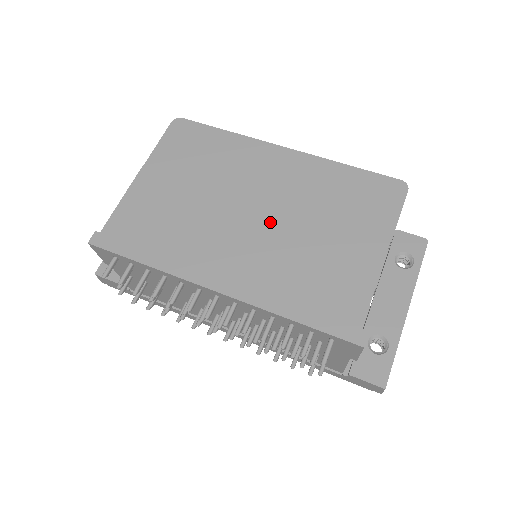
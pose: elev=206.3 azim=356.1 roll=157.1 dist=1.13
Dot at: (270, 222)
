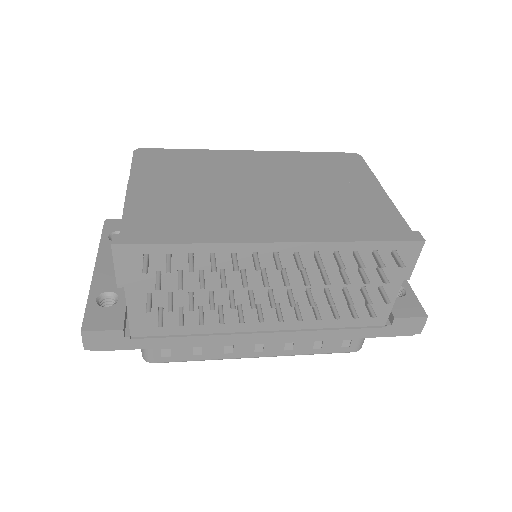
Dot at: (282, 191)
